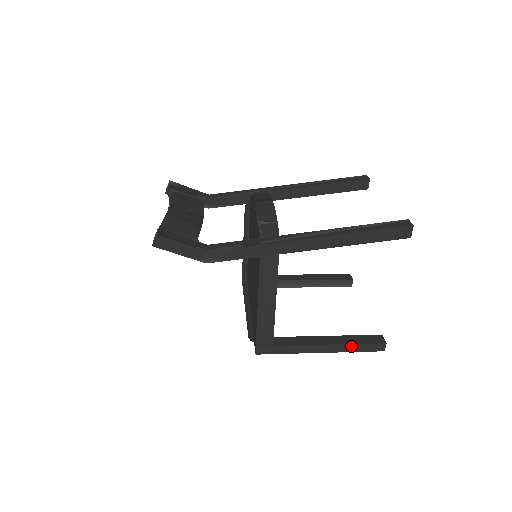
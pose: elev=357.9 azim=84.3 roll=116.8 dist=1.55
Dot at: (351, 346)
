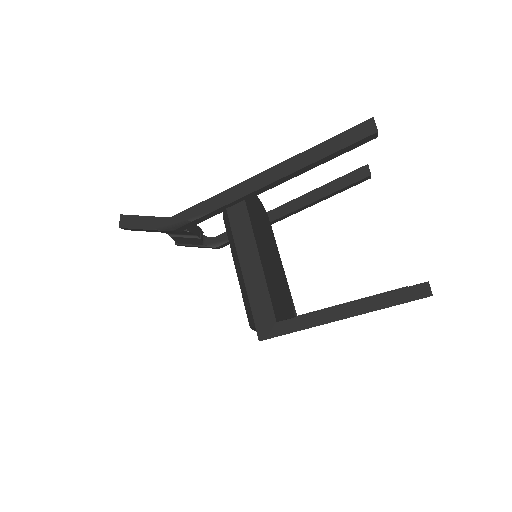
Dot at: (379, 299)
